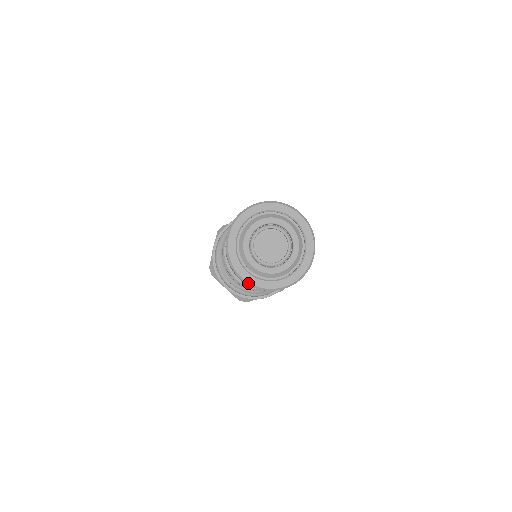
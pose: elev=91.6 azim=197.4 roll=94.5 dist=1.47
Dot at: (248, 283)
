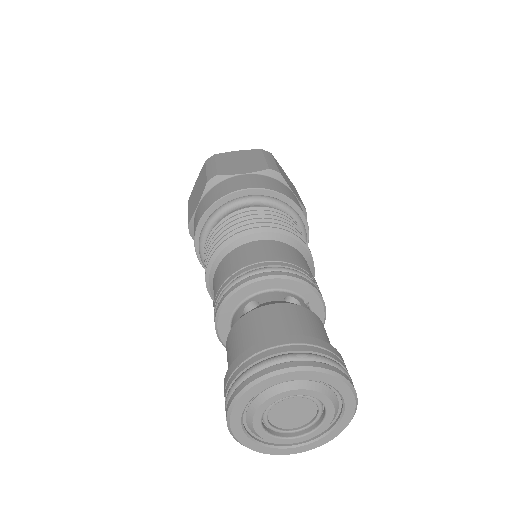
Dot at: occluded
